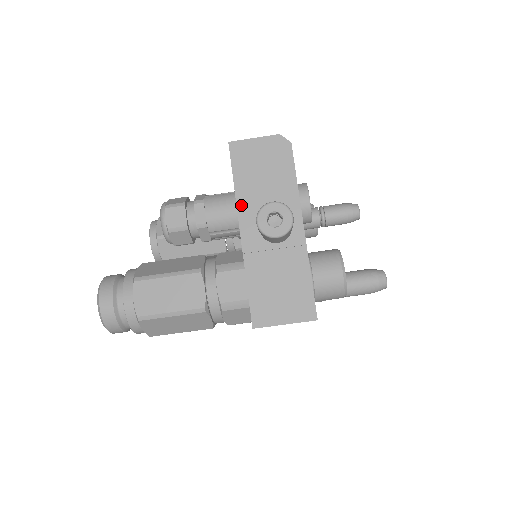
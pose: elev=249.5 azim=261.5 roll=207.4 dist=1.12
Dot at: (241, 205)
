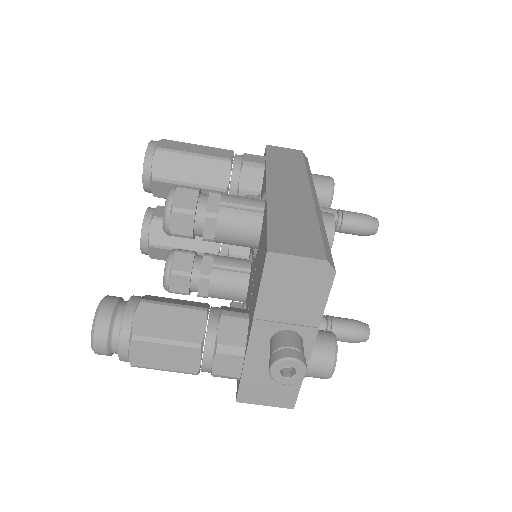
Dot at: (259, 314)
